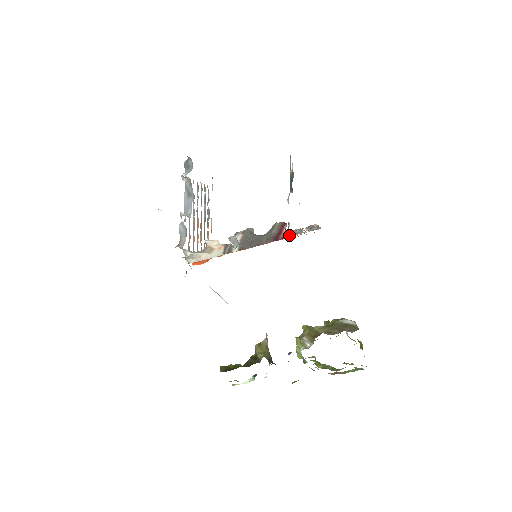
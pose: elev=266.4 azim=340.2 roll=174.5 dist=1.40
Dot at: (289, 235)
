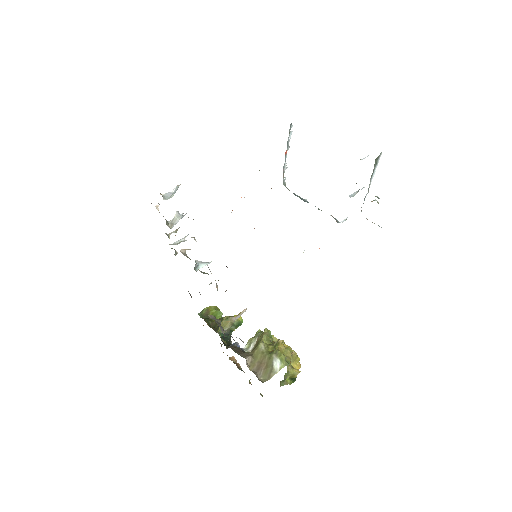
Dot at: occluded
